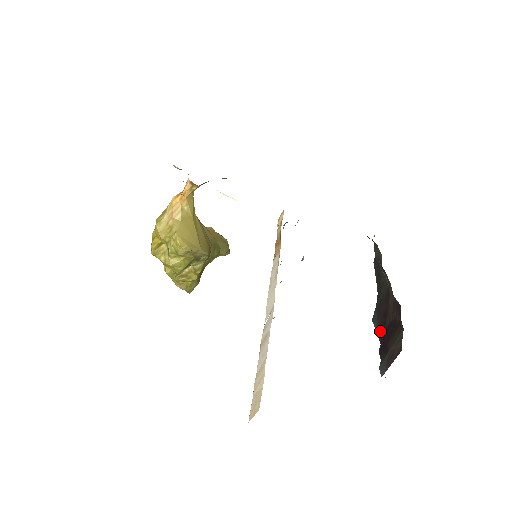
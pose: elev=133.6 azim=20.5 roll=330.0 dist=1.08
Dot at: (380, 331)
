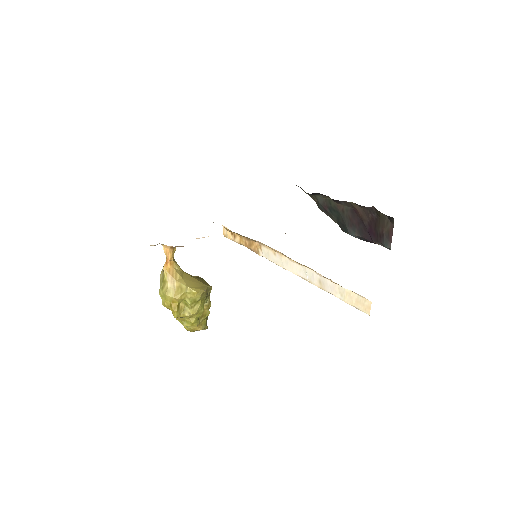
Dot at: (363, 233)
